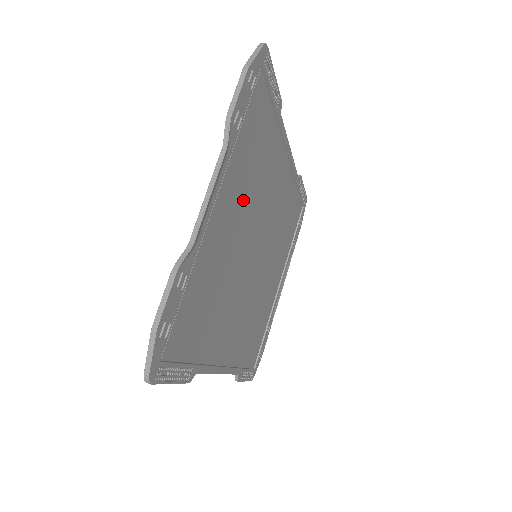
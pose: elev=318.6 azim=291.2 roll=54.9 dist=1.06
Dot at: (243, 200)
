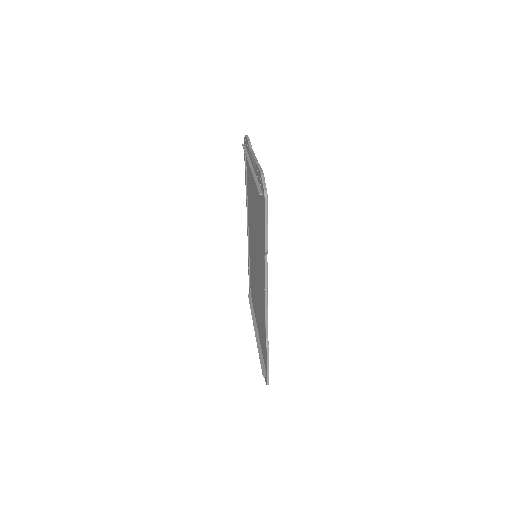
Dot at: occluded
